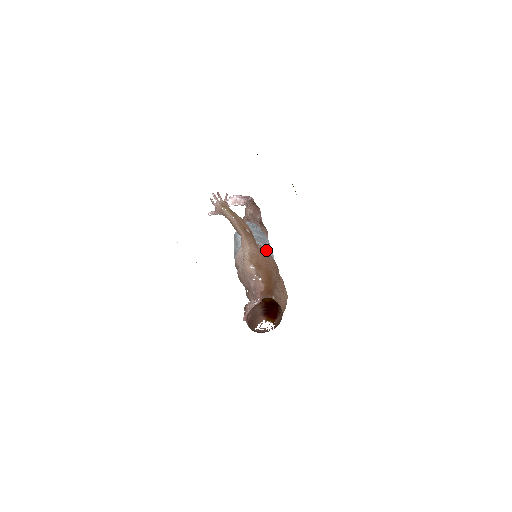
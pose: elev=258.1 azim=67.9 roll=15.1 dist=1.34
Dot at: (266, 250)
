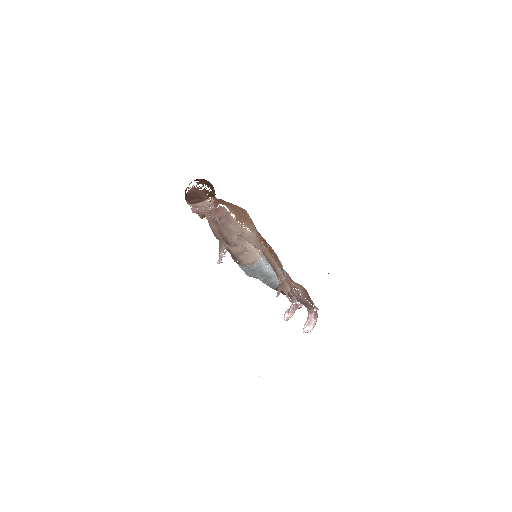
Dot at: occluded
